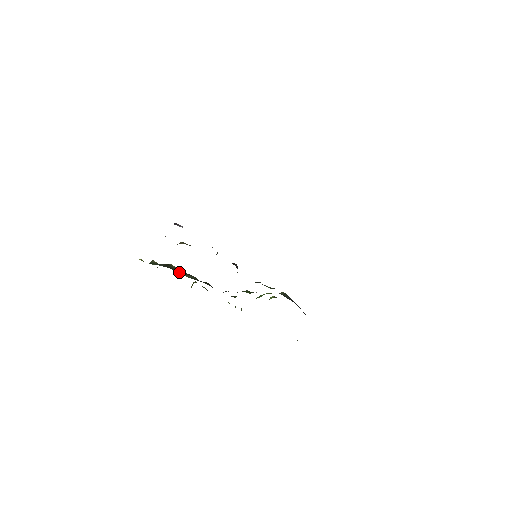
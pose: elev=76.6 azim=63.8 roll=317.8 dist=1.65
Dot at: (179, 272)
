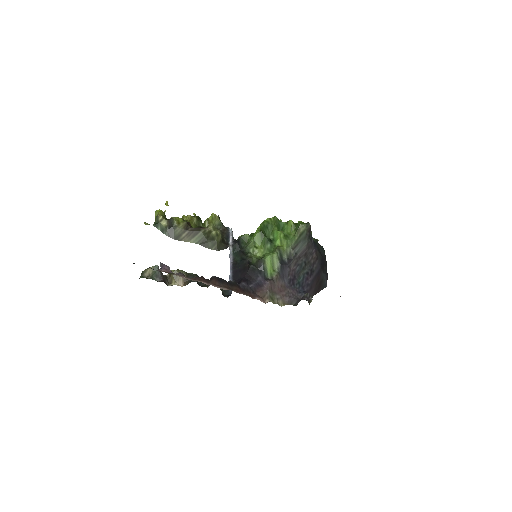
Dot at: (185, 239)
